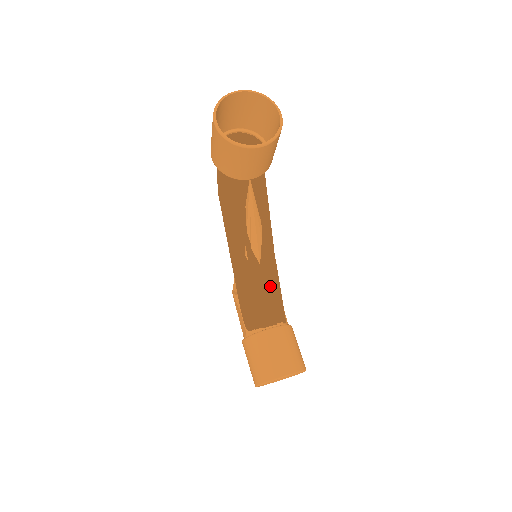
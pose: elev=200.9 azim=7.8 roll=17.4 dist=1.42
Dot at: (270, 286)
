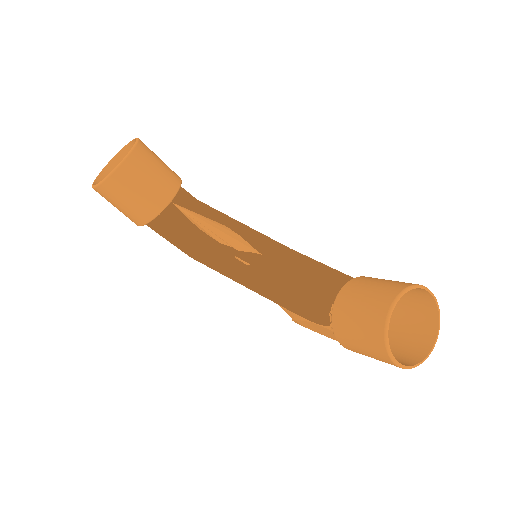
Dot at: (293, 261)
